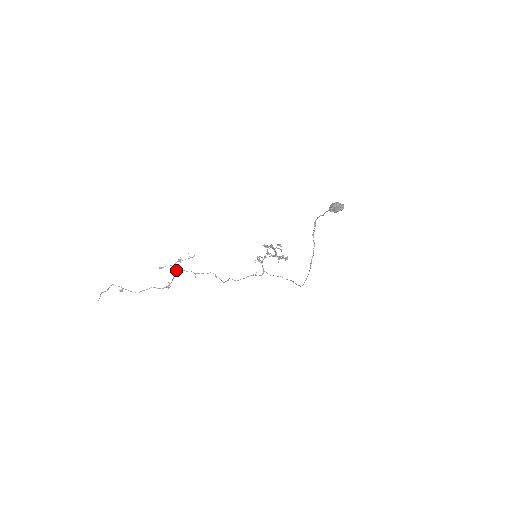
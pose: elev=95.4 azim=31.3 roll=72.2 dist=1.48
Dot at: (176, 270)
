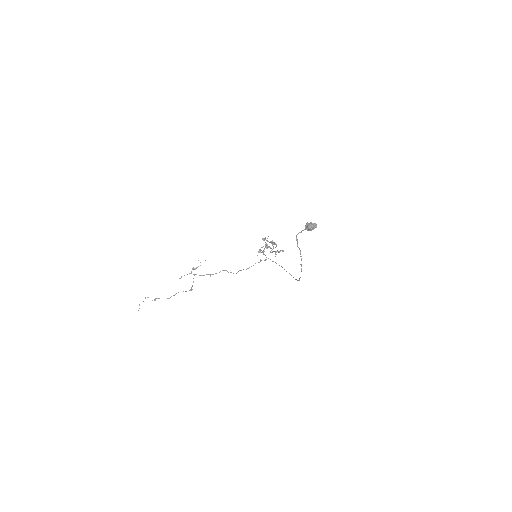
Dot at: occluded
